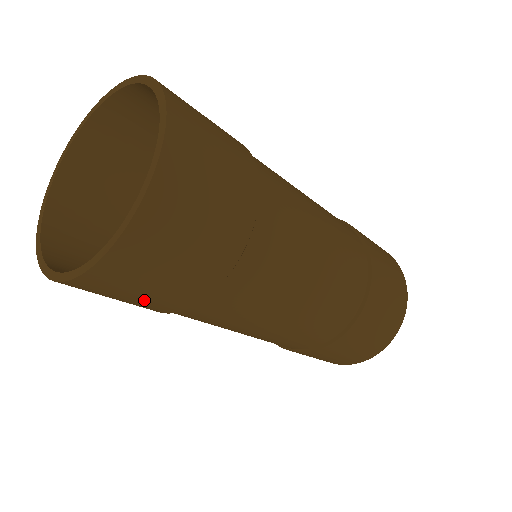
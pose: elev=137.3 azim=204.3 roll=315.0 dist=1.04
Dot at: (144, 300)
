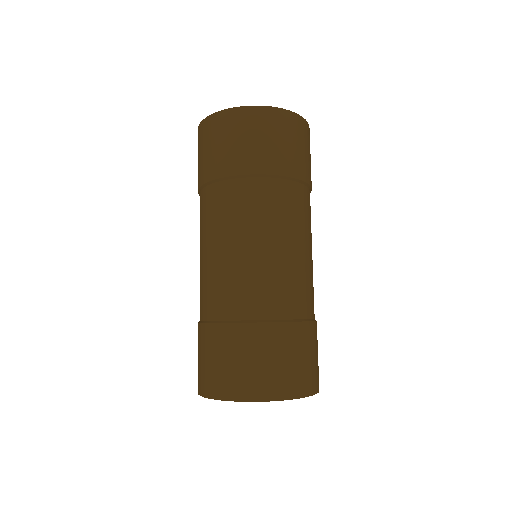
Dot at: (245, 148)
